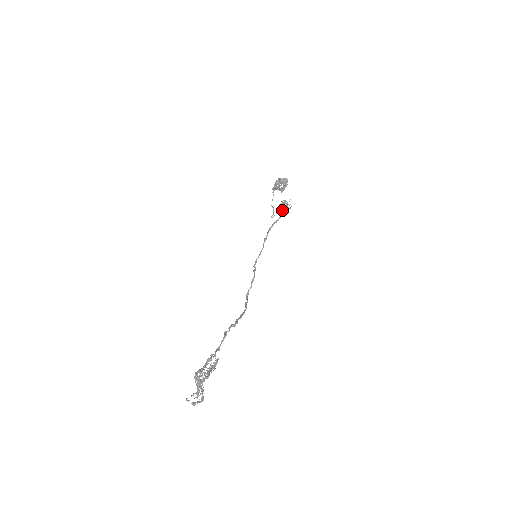
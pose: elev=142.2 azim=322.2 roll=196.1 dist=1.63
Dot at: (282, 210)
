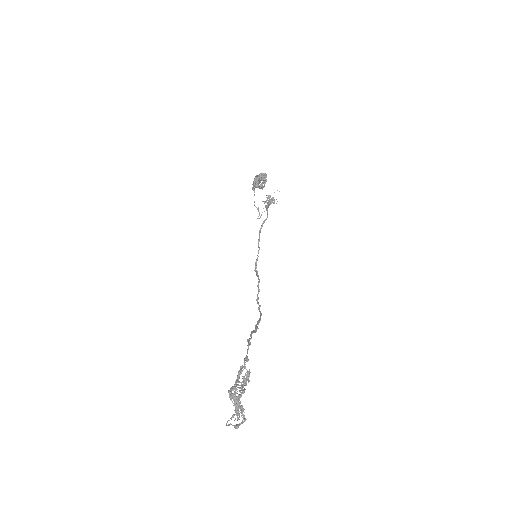
Dot at: (268, 206)
